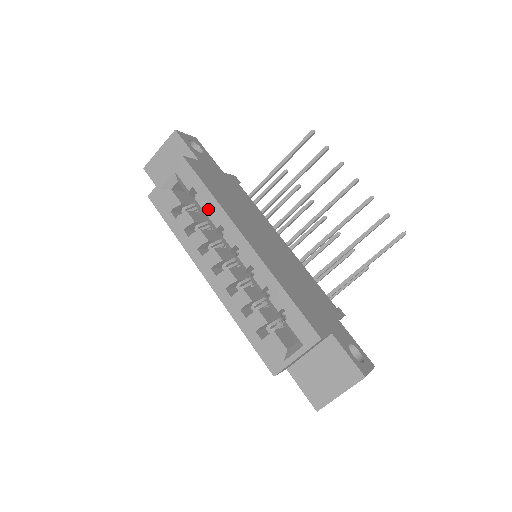
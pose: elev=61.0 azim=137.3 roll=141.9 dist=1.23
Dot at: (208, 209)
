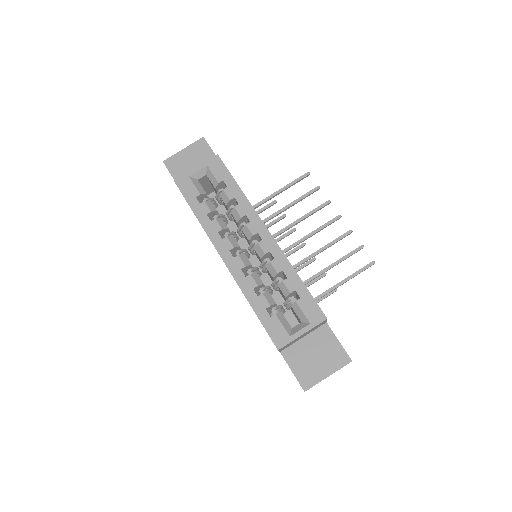
Dot at: (232, 202)
